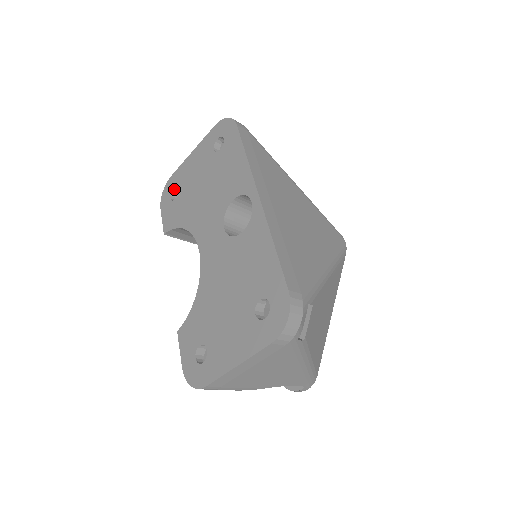
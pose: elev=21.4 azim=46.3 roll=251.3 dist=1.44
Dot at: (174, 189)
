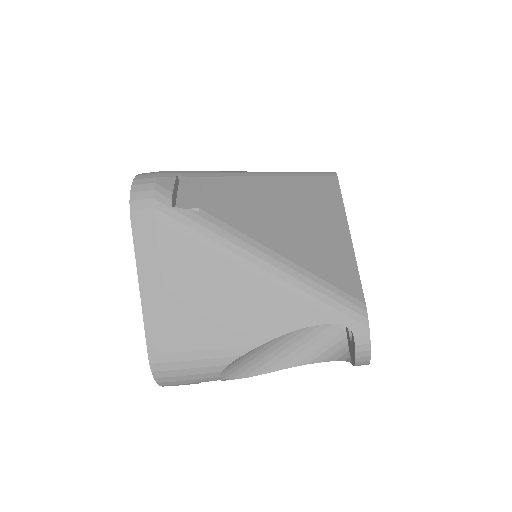
Dot at: occluded
